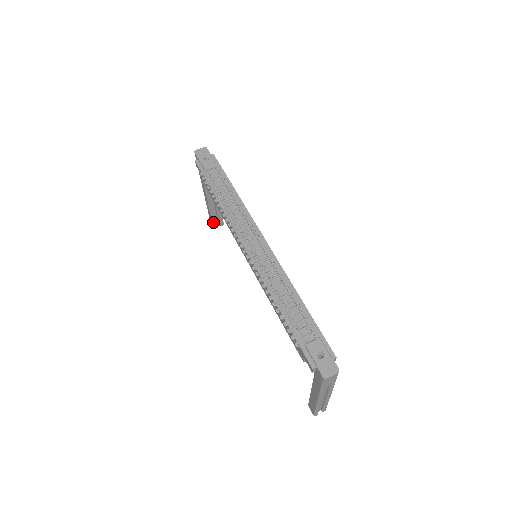
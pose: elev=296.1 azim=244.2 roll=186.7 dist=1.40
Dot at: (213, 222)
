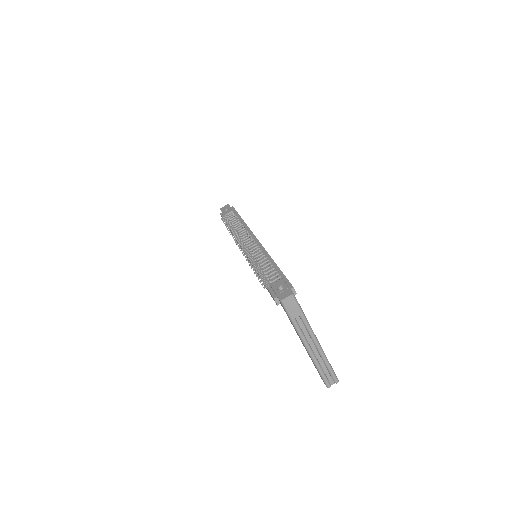
Dot at: occluded
